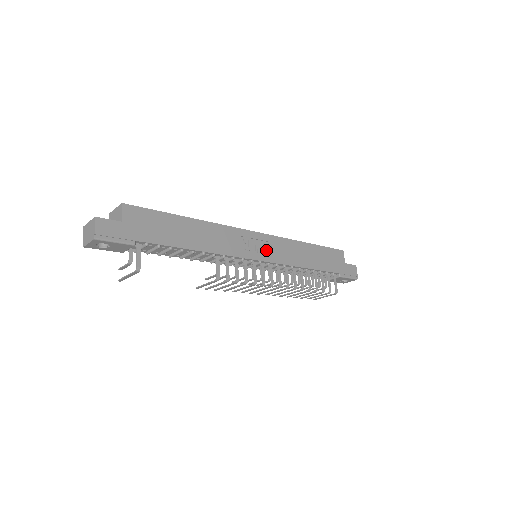
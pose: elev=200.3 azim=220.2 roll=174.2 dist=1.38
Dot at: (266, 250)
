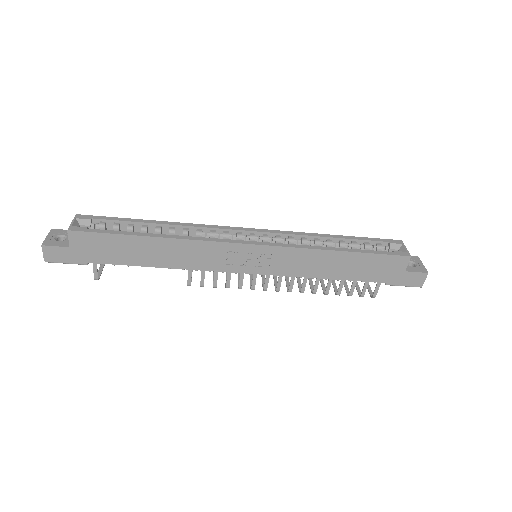
Dot at: (260, 262)
